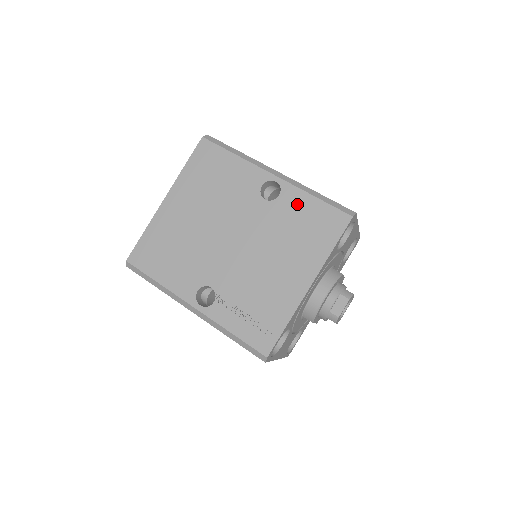
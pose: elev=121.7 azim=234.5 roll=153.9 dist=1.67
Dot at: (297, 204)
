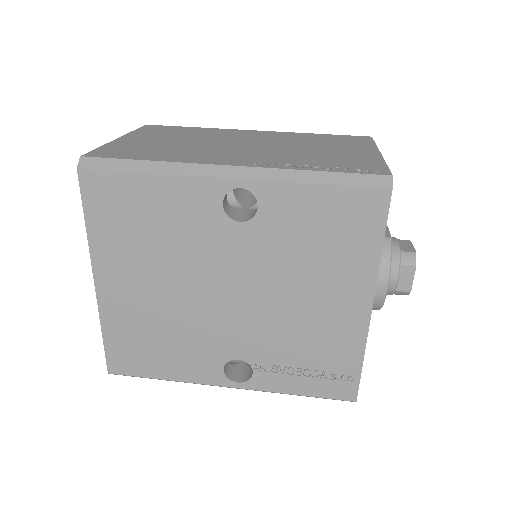
Dot at: (293, 208)
